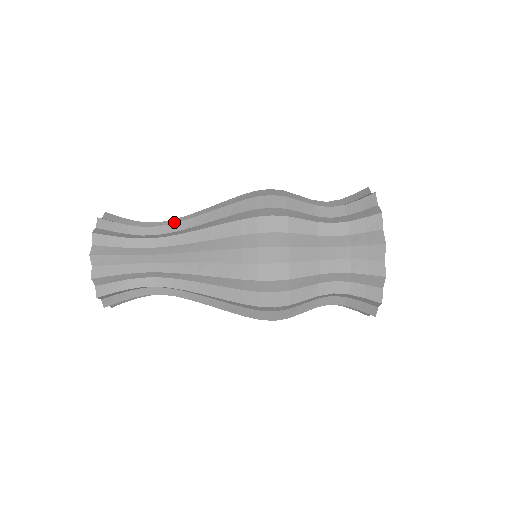
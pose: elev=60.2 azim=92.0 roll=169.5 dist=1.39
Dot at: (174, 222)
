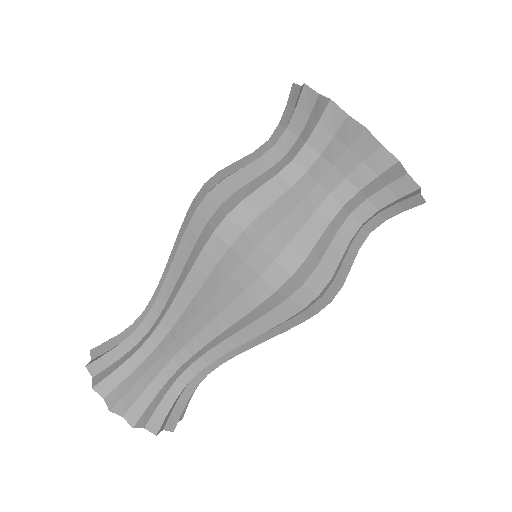
Dot at: (155, 313)
